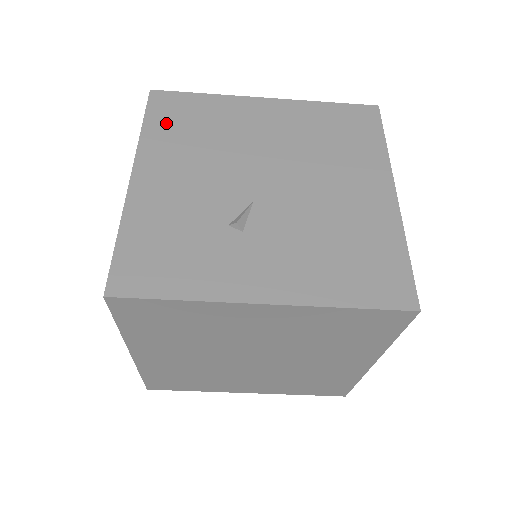
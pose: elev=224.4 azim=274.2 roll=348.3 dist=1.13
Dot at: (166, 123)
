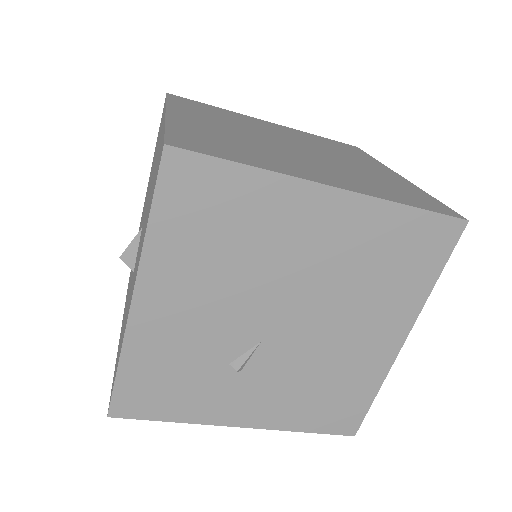
Dot at: (182, 221)
